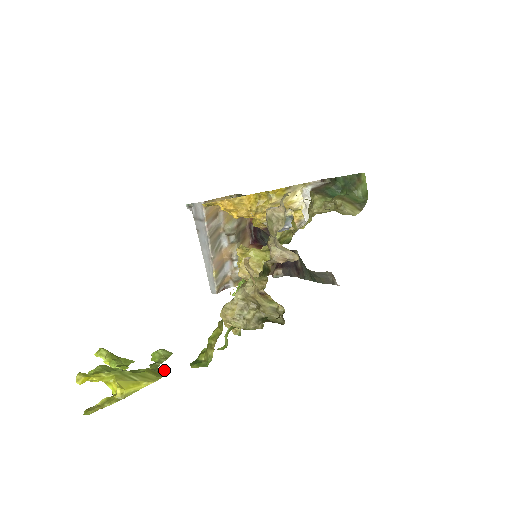
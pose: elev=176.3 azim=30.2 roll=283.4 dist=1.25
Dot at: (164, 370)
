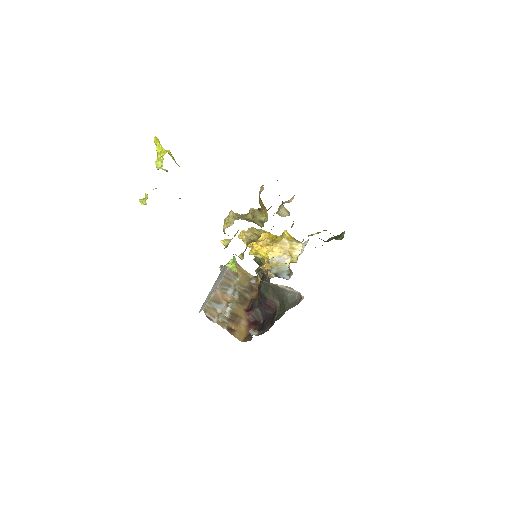
Dot at: occluded
